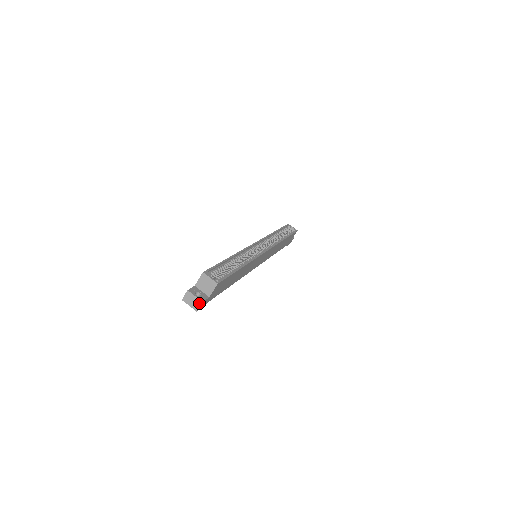
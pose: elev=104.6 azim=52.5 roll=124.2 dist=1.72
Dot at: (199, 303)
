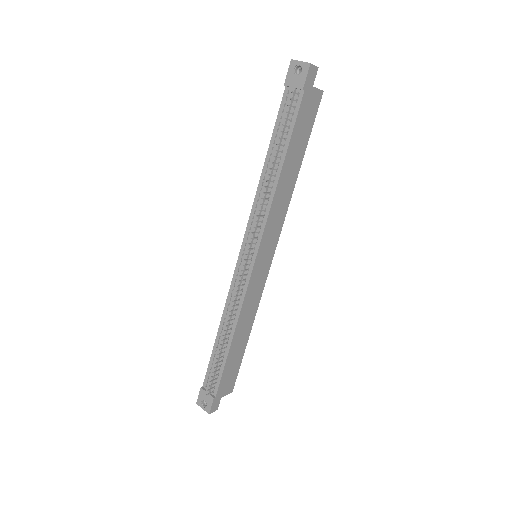
Dot at: (314, 66)
